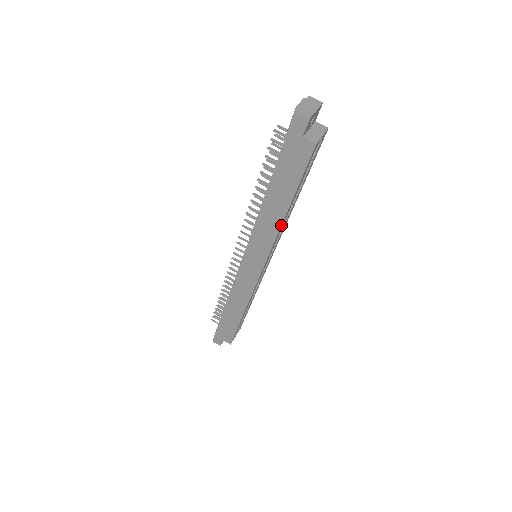
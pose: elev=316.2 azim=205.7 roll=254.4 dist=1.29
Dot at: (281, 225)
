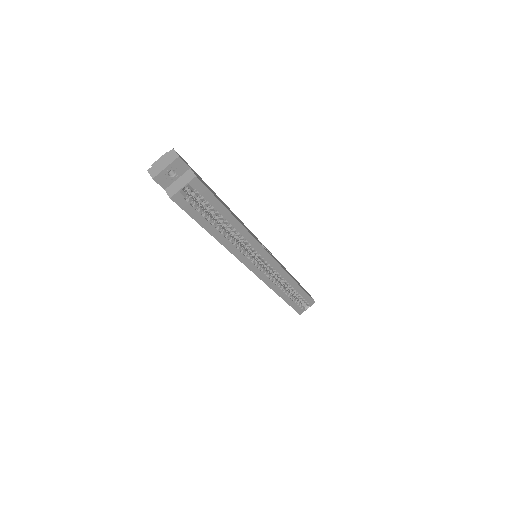
Dot at: (223, 245)
